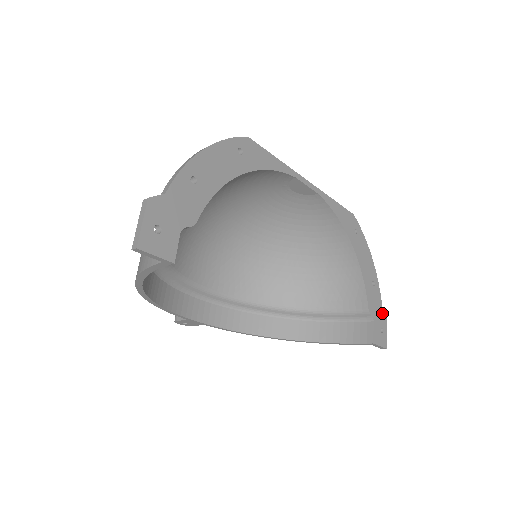
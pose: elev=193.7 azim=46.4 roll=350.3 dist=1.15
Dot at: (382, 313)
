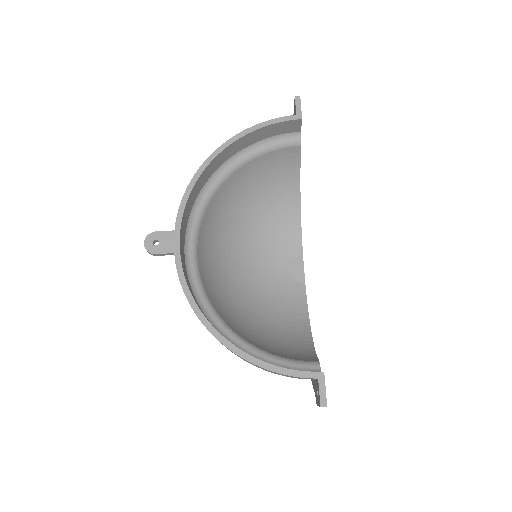
Dot at: occluded
